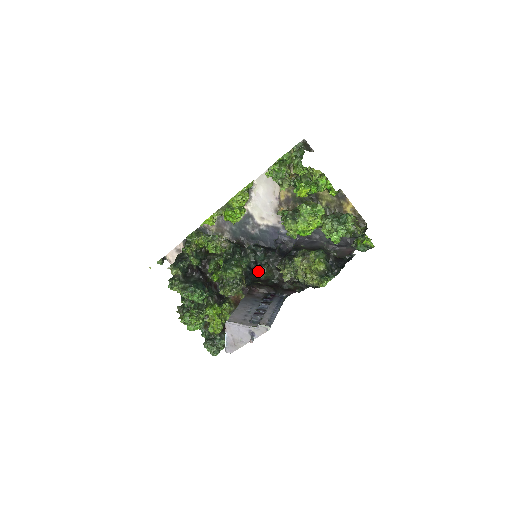
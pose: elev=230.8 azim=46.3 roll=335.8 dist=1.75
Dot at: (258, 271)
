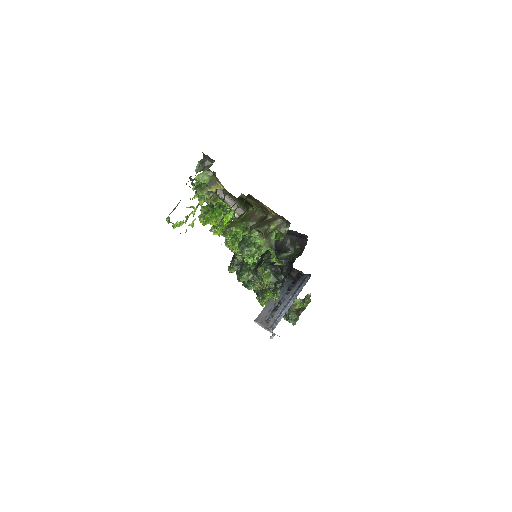
Dot at: occluded
